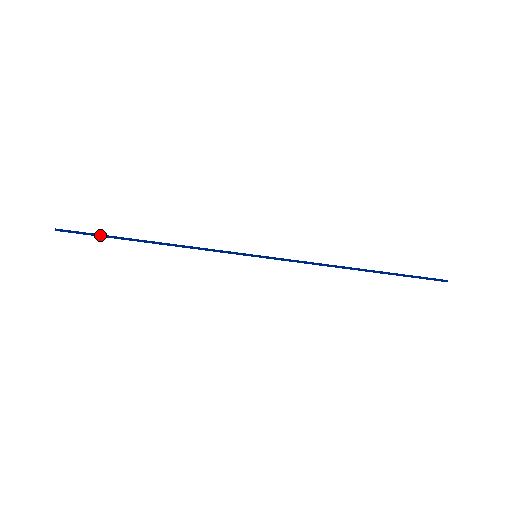
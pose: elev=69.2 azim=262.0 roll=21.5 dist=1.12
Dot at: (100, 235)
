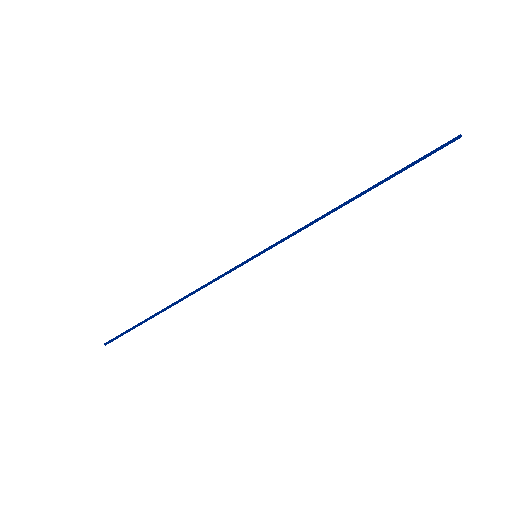
Dot at: (134, 327)
